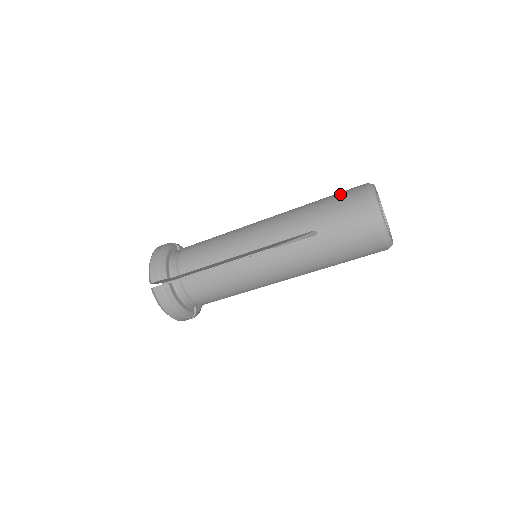
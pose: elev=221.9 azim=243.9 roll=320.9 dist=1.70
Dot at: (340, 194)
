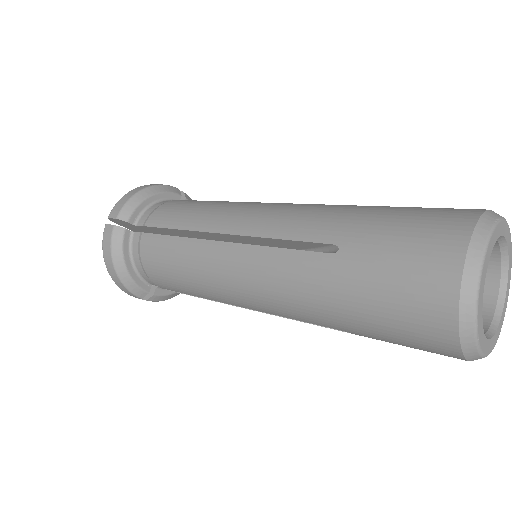
Dot at: (394, 296)
